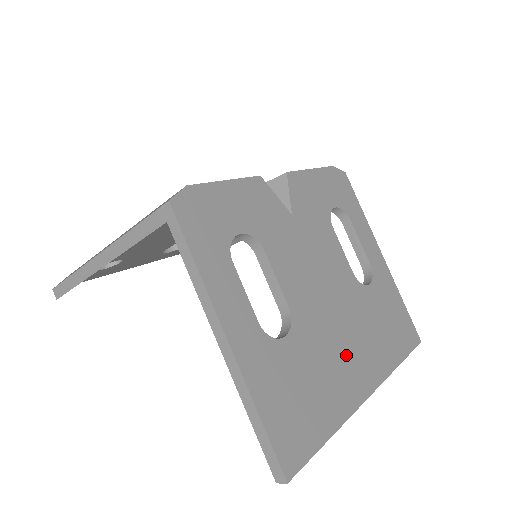
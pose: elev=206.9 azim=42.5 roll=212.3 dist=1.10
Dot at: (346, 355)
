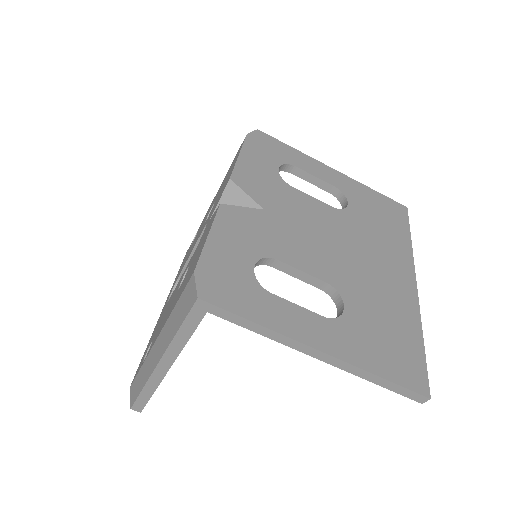
Dot at: (382, 274)
